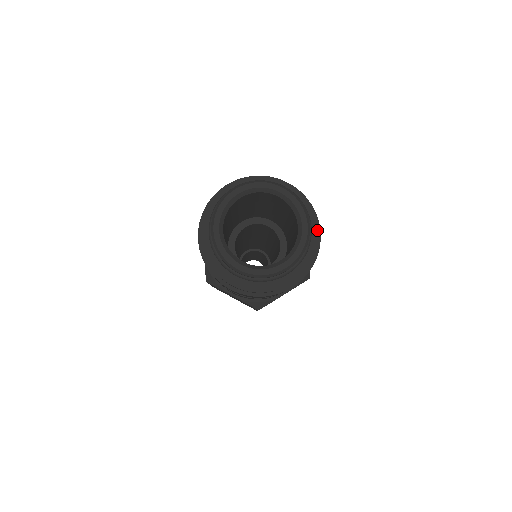
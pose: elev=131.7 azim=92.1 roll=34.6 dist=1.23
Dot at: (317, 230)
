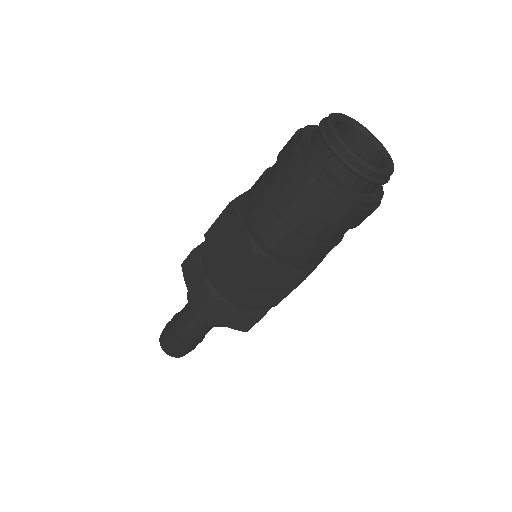
Dot at: occluded
